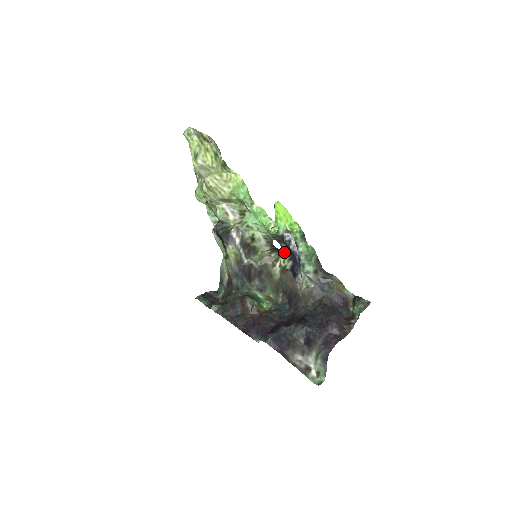
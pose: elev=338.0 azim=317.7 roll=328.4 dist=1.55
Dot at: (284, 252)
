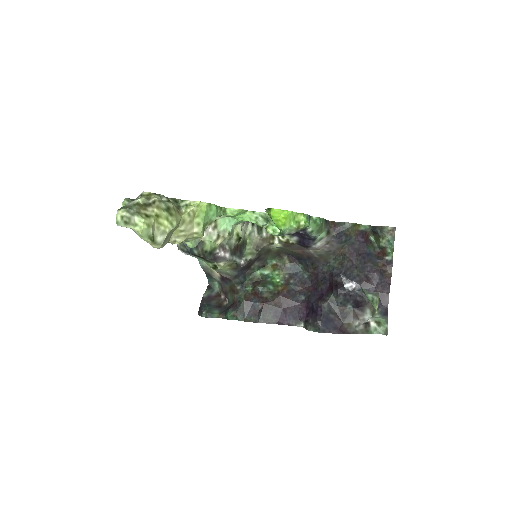
Dot at: occluded
